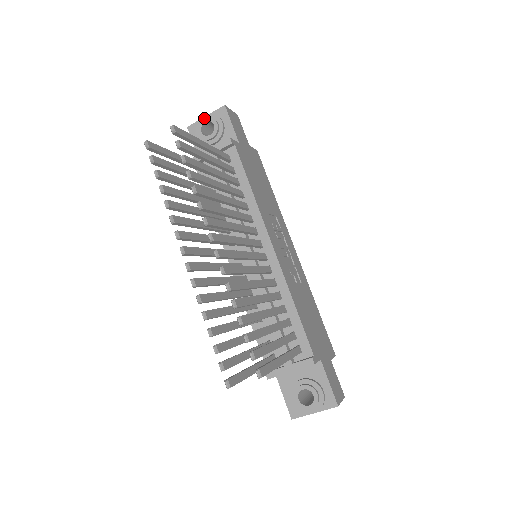
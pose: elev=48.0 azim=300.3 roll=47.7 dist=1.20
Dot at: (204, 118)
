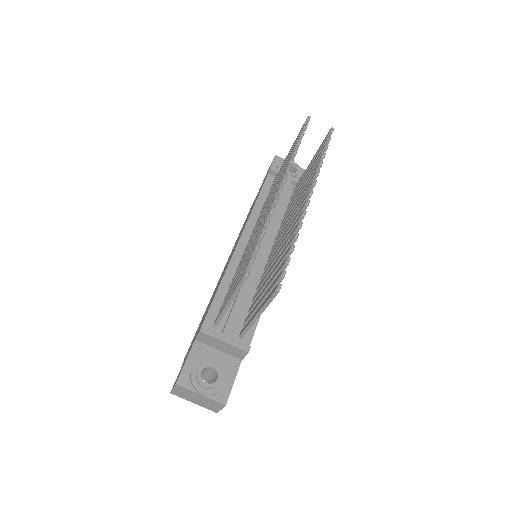
Dot at: (294, 162)
